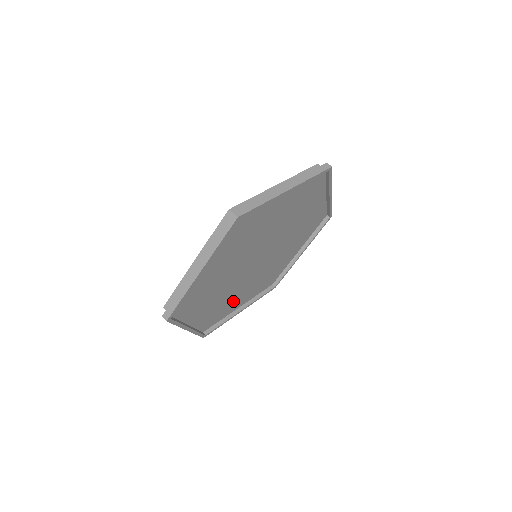
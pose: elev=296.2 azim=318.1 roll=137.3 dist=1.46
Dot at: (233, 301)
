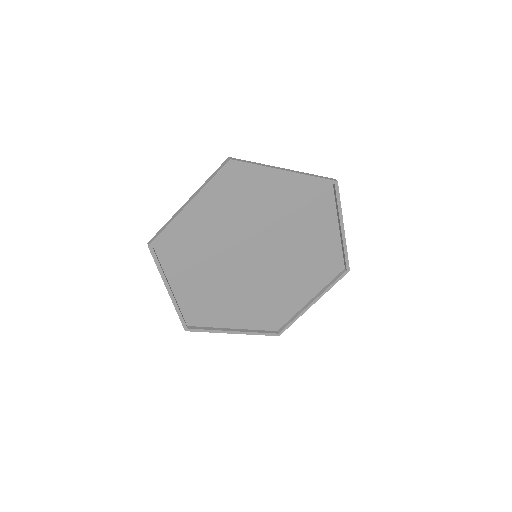
Dot at: (226, 307)
